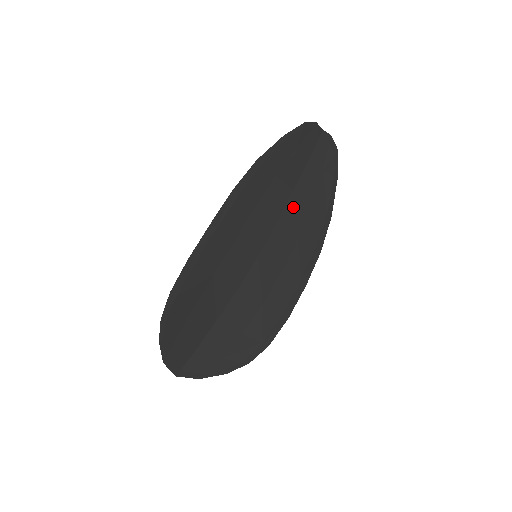
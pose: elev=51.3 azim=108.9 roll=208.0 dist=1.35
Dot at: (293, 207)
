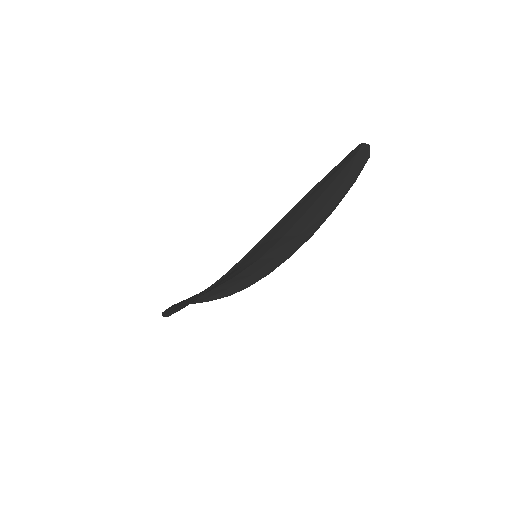
Dot at: (303, 219)
